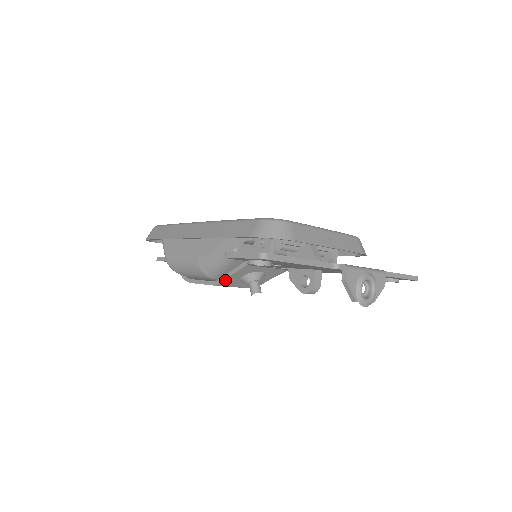
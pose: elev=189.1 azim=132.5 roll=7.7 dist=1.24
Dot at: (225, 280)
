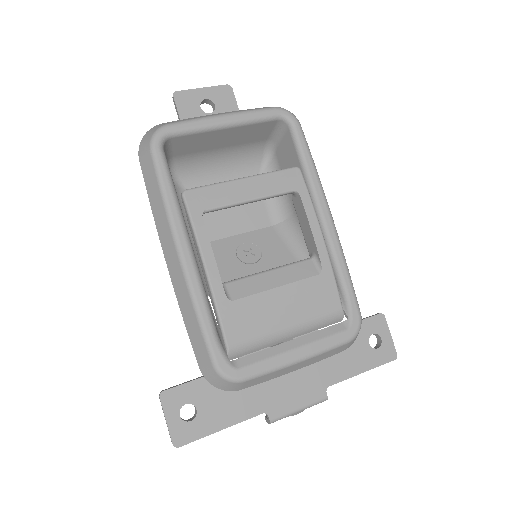
Dot at: occluded
